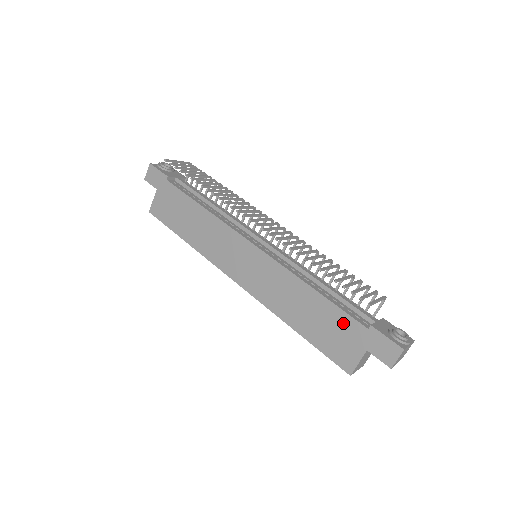
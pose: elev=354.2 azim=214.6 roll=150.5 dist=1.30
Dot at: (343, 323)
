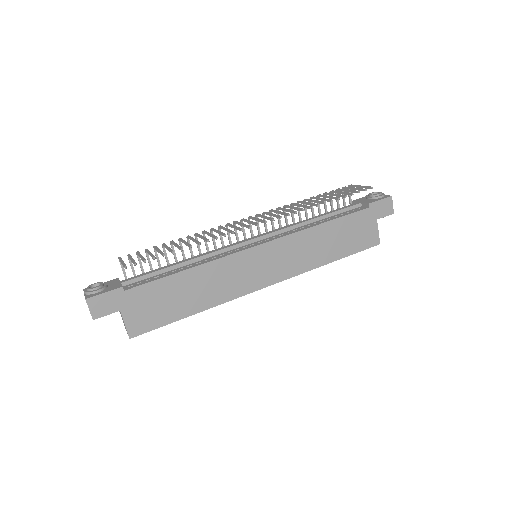
Dot at: (355, 221)
